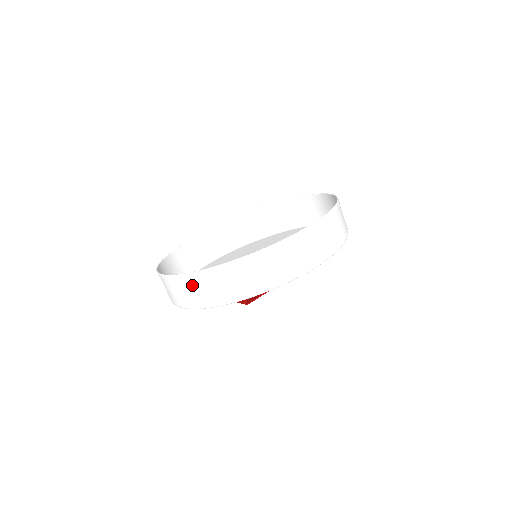
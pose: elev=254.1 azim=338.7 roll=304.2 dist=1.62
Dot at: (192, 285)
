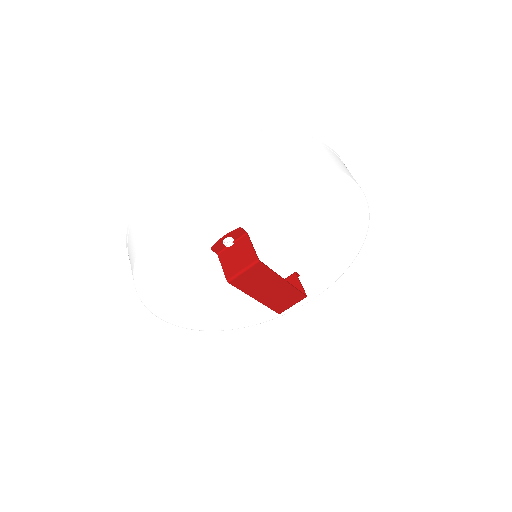
Dot at: (223, 150)
